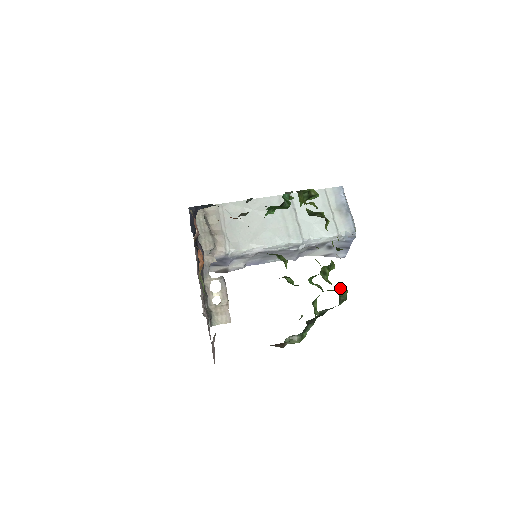
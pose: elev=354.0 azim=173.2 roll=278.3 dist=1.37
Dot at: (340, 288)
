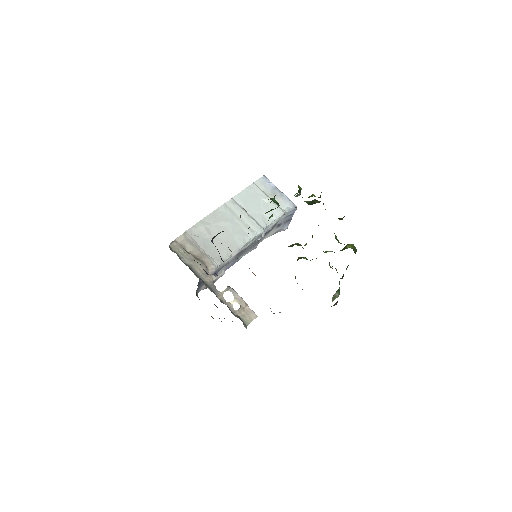
Dot at: (349, 245)
